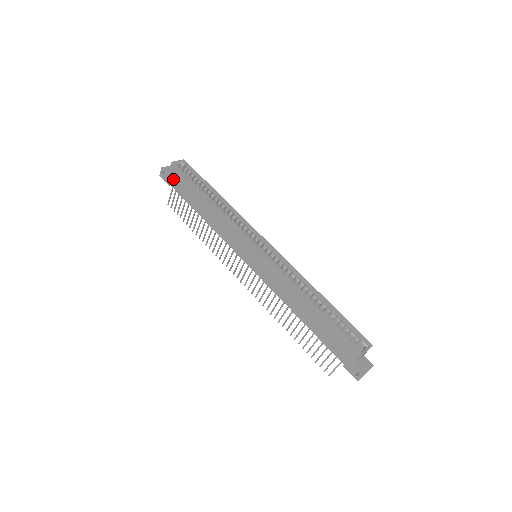
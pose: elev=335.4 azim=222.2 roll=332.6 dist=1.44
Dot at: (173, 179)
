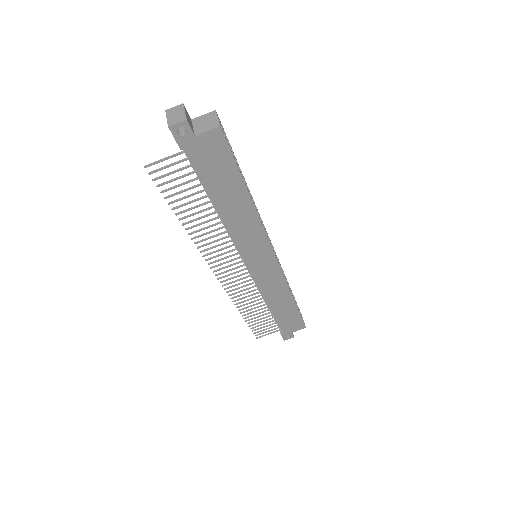
Dot at: (201, 148)
